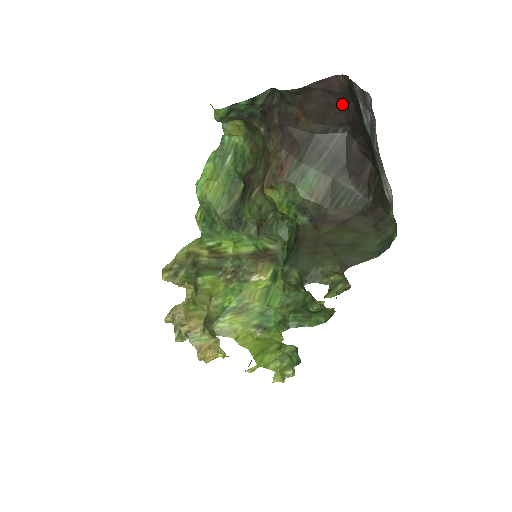
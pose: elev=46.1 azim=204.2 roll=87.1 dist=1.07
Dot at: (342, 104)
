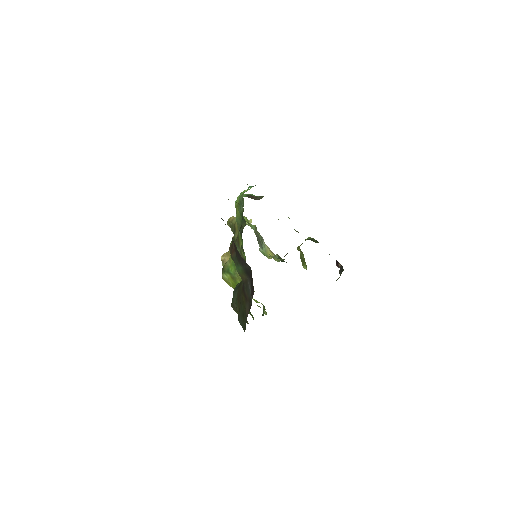
Dot at: occluded
